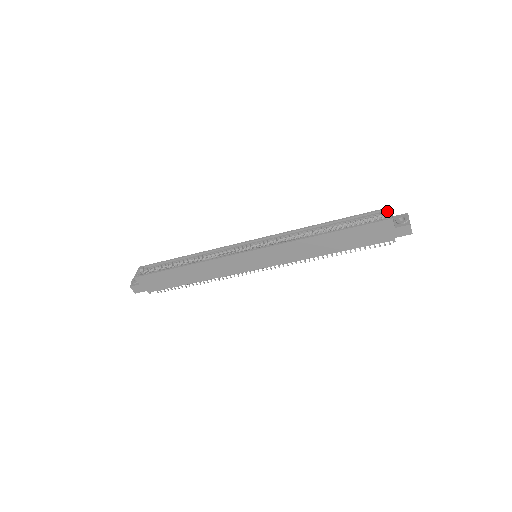
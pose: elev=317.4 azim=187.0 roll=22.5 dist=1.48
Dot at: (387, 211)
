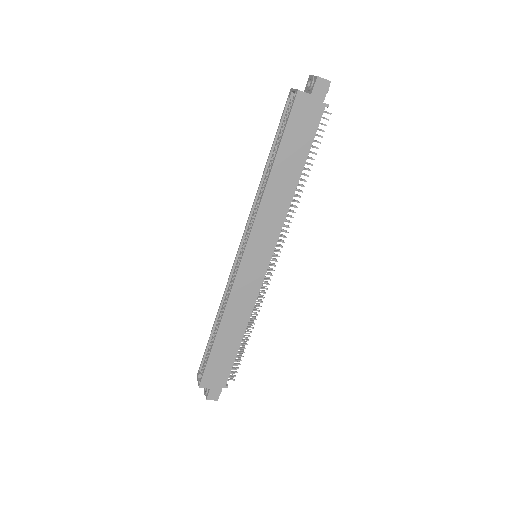
Dot at: (291, 93)
